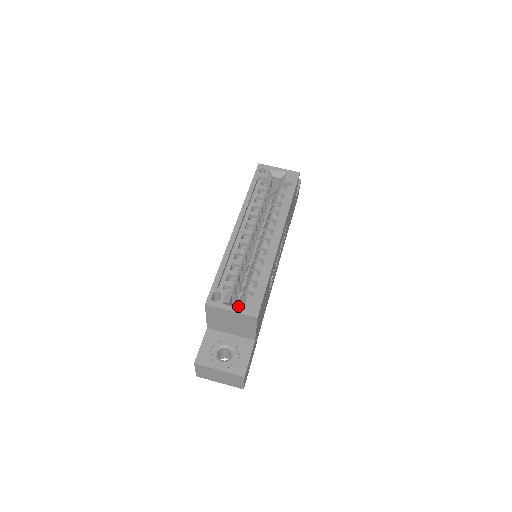
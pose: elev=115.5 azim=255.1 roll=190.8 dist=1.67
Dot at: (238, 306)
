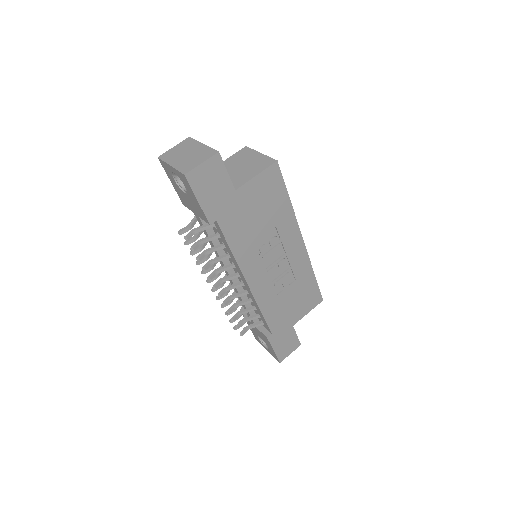
Dot at: occluded
